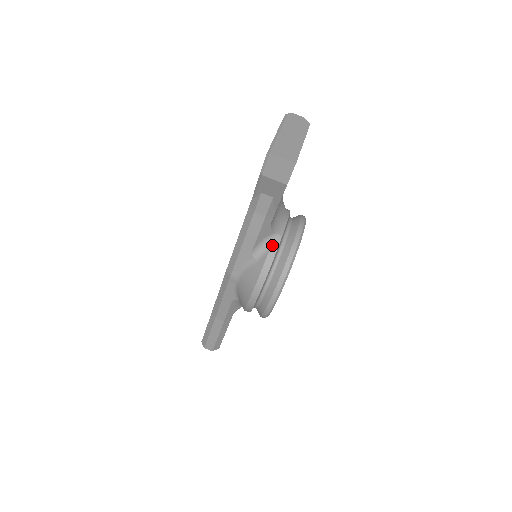
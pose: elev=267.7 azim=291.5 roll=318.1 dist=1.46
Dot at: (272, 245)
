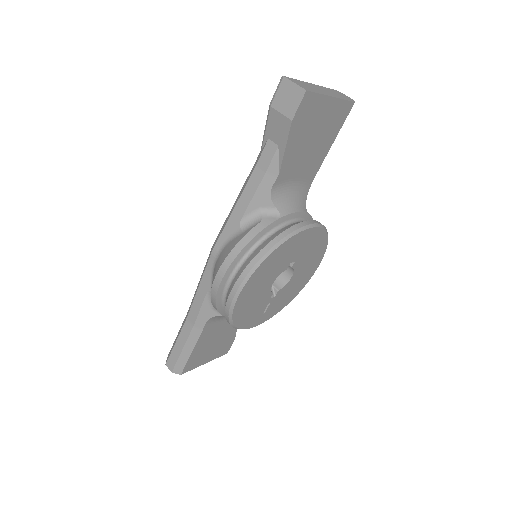
Dot at: (265, 219)
